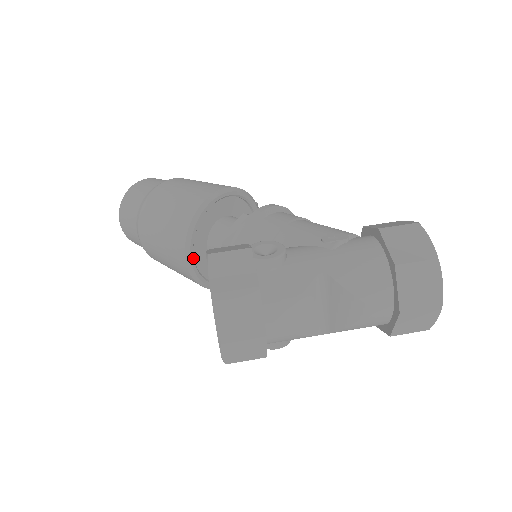
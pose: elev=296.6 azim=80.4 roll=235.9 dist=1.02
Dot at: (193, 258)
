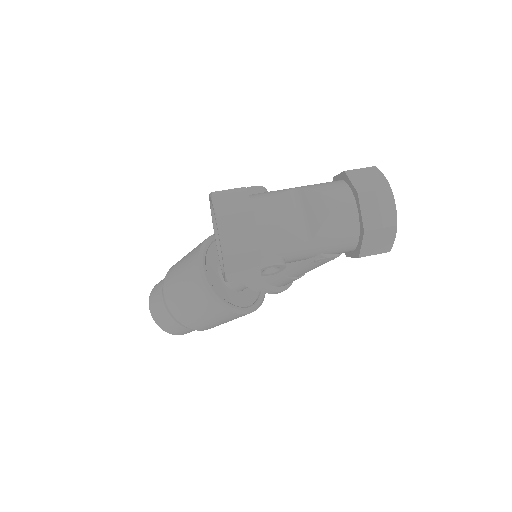
Dot at: (205, 267)
